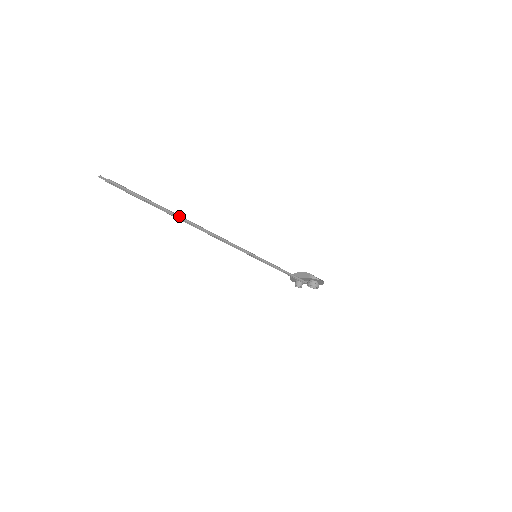
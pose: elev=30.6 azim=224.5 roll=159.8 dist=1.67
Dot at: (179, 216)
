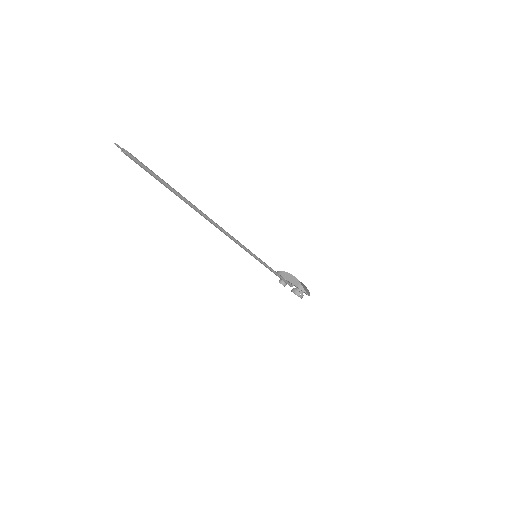
Dot at: (194, 206)
